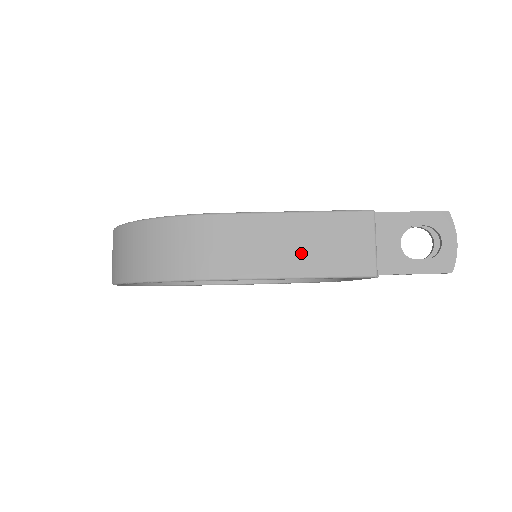
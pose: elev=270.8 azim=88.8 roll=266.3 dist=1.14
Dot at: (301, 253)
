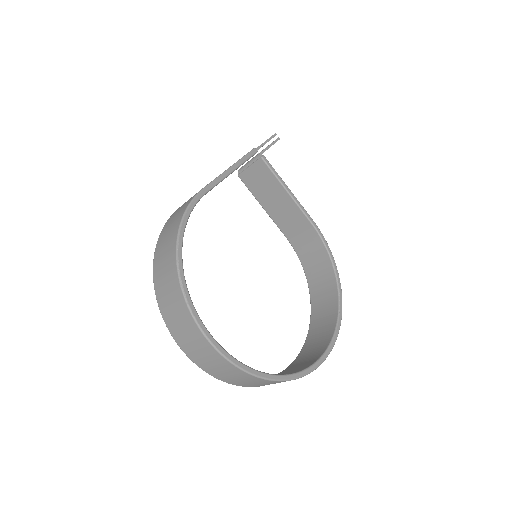
Dot at: occluded
